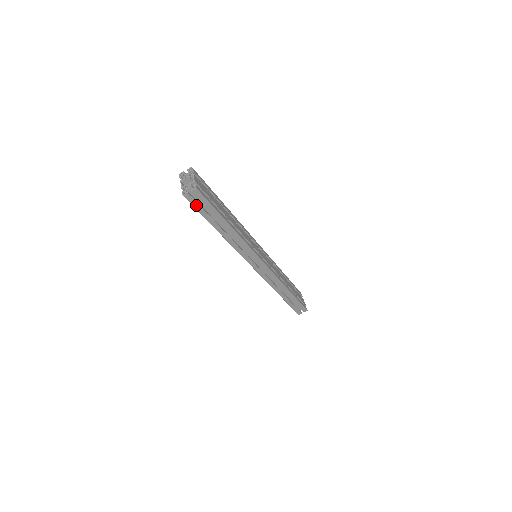
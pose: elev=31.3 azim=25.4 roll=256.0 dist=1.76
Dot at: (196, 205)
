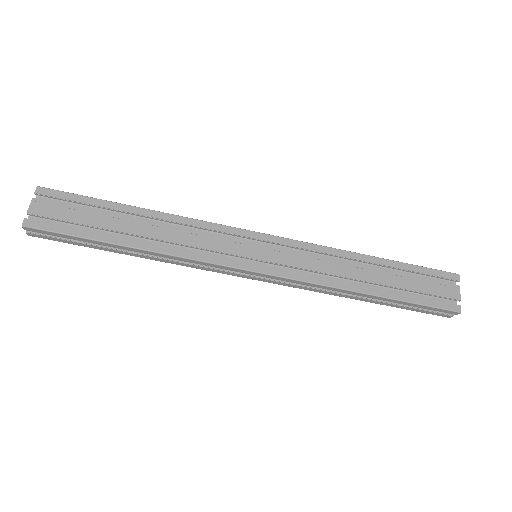
Dot at: (56, 239)
